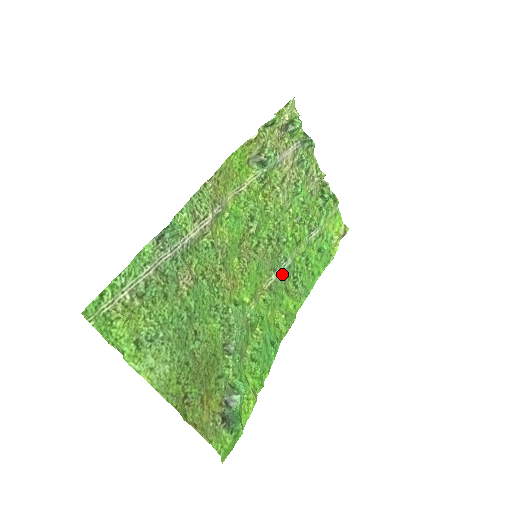
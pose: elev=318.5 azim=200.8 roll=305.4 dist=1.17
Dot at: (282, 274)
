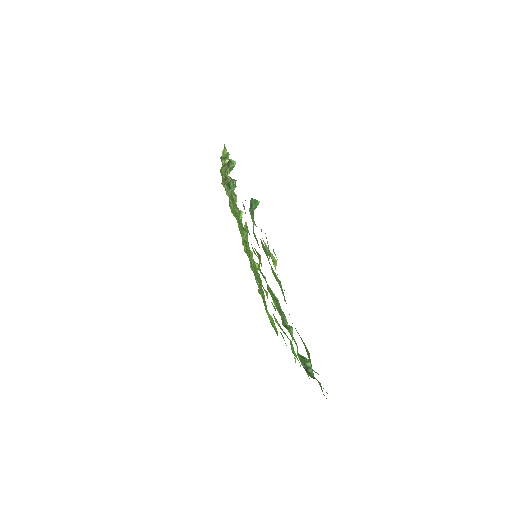
Dot at: (258, 281)
